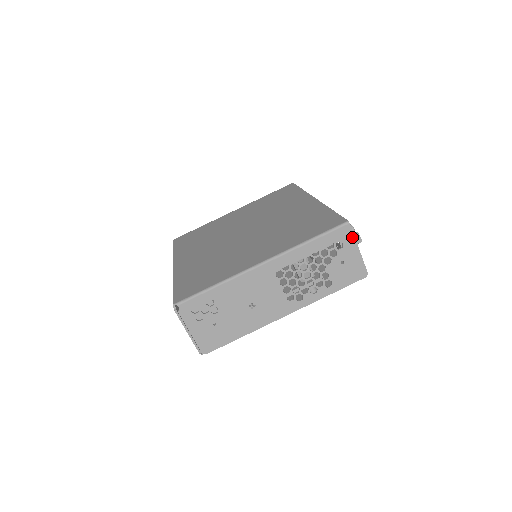
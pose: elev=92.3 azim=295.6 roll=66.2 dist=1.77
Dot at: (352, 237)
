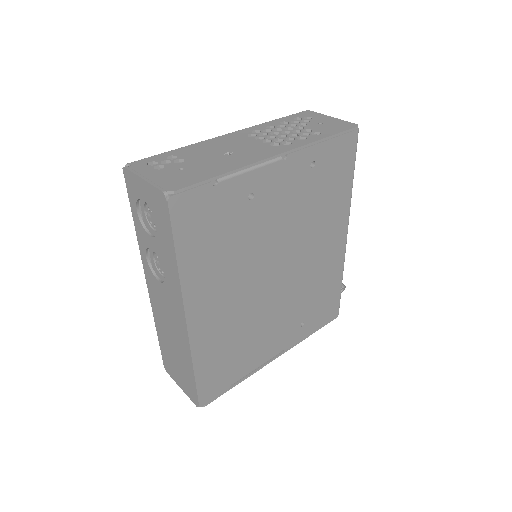
Dot at: (318, 114)
